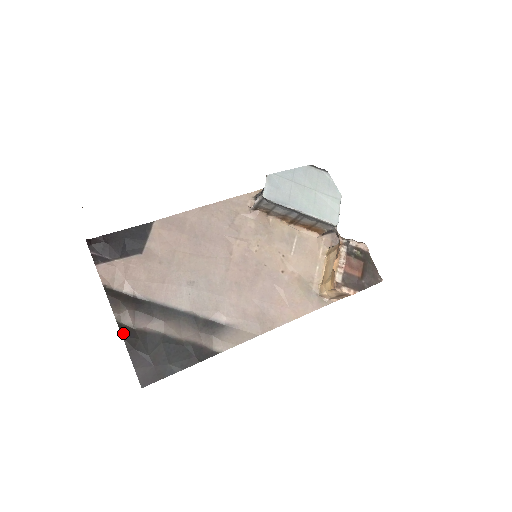
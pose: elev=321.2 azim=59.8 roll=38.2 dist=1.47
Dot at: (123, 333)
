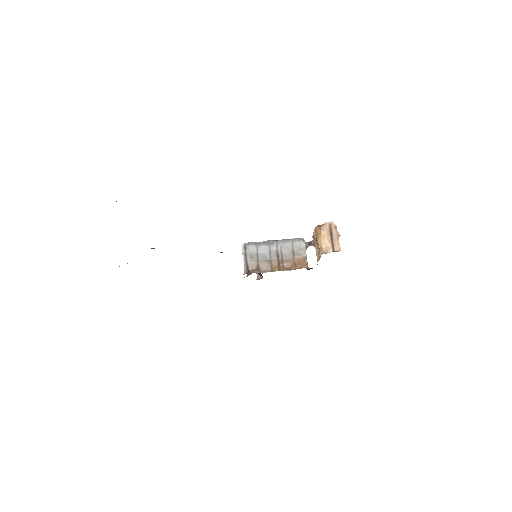
Dot at: occluded
